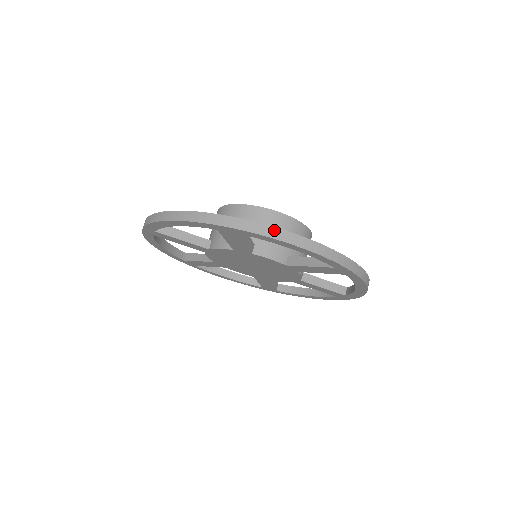
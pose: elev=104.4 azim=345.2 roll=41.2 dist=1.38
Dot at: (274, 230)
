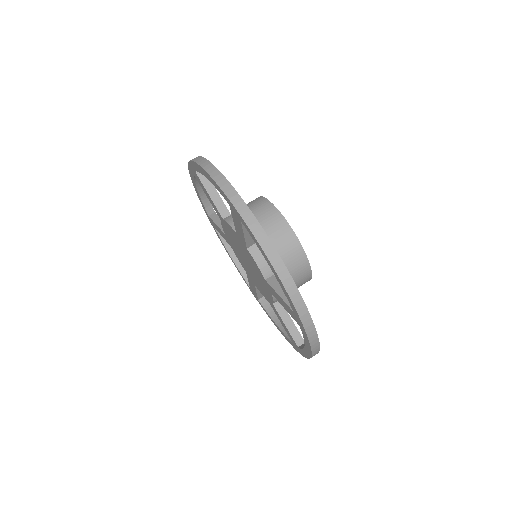
Dot at: (201, 158)
